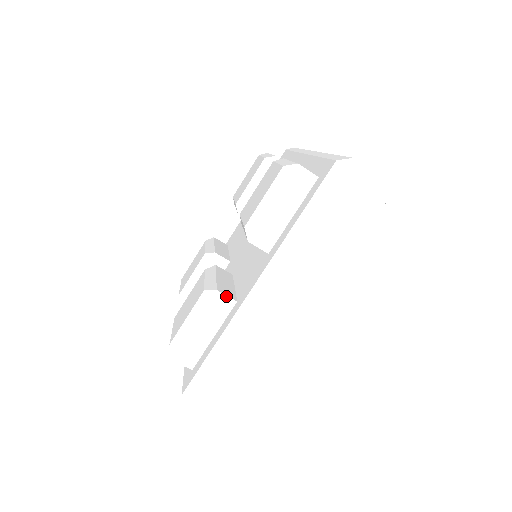
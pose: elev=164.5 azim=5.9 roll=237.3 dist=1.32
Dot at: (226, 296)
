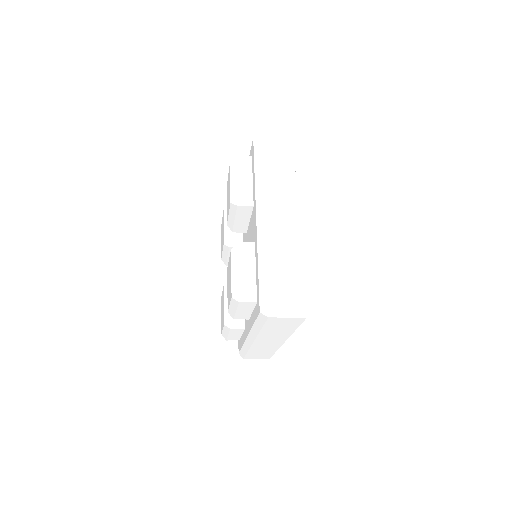
Dot at: (237, 329)
